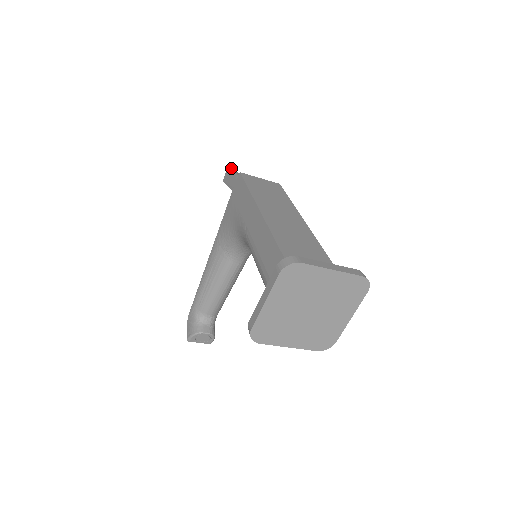
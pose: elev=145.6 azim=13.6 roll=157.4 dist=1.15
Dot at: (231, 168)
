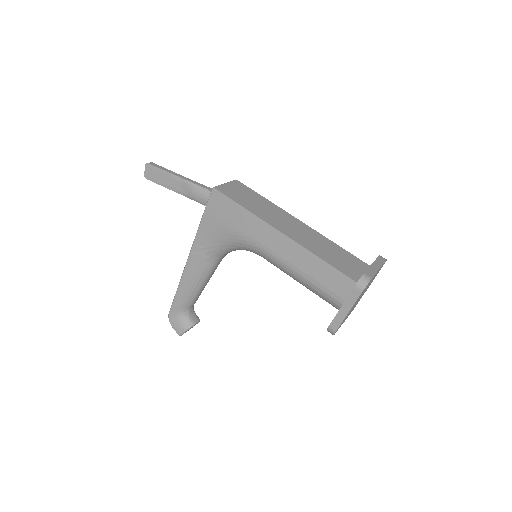
Dot at: (153, 164)
